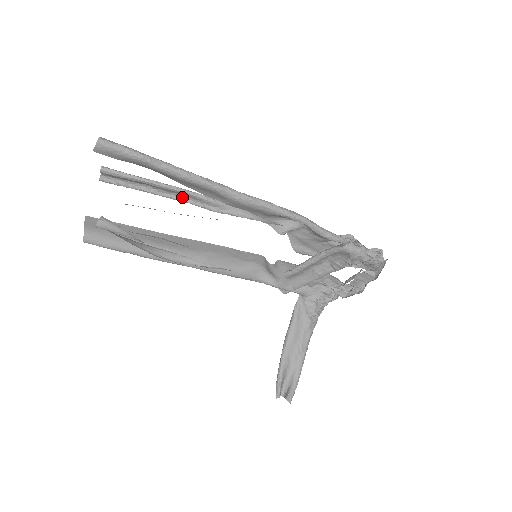
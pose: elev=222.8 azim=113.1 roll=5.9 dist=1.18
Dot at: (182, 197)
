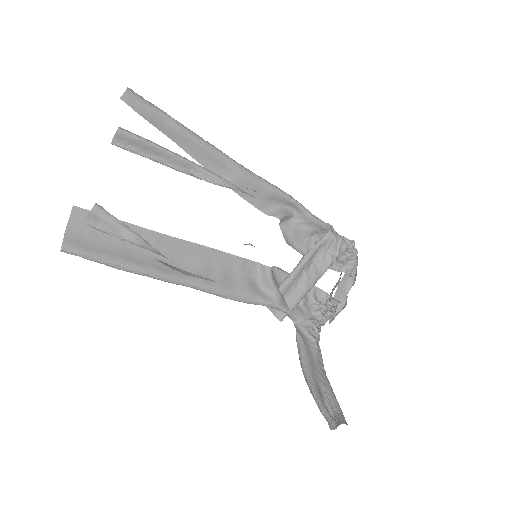
Dot at: (191, 174)
